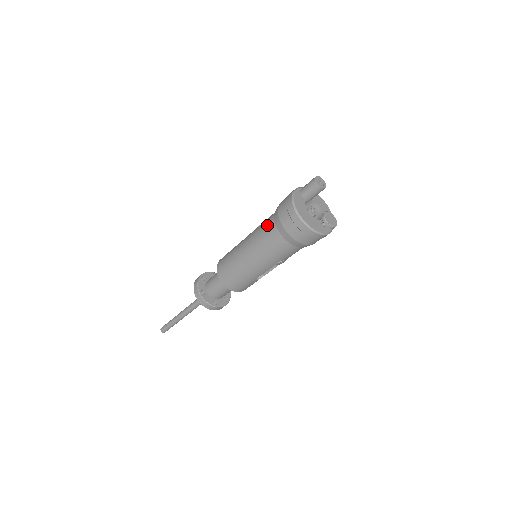
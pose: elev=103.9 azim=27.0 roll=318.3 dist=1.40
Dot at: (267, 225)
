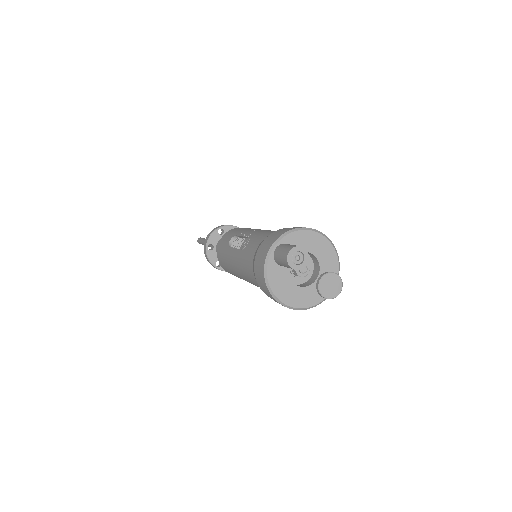
Dot at: (251, 276)
